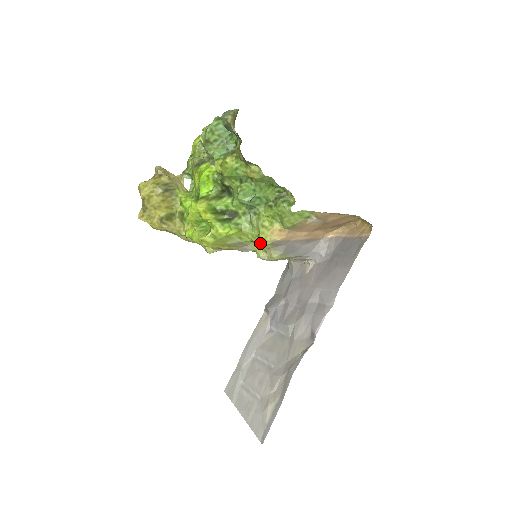
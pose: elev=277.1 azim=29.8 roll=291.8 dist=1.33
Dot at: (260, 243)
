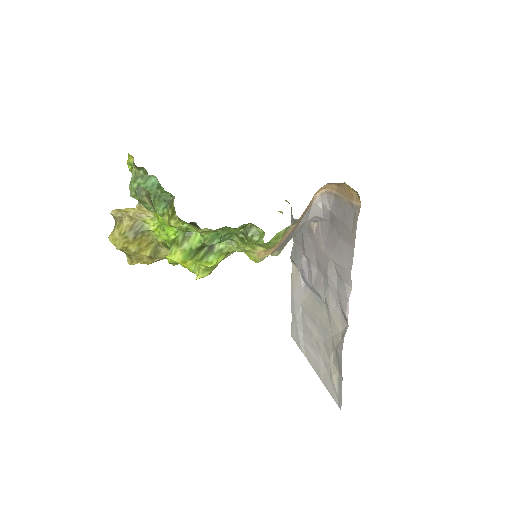
Dot at: occluded
